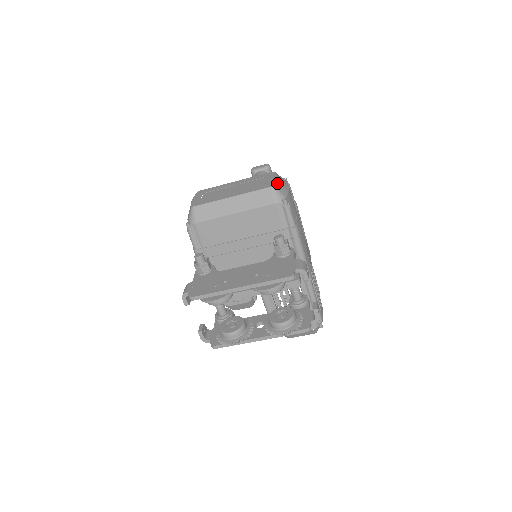
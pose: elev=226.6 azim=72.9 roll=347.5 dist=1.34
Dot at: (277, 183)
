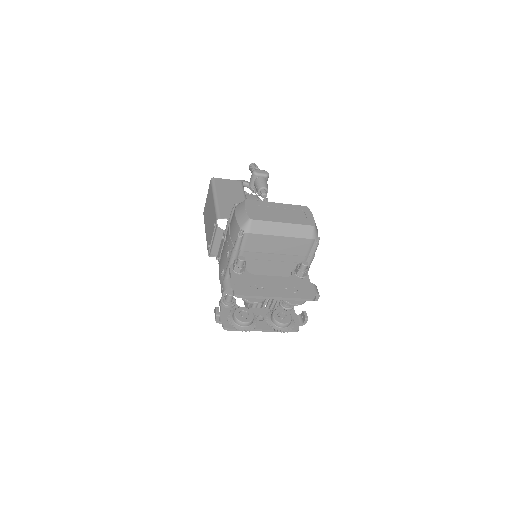
Dot at: occluded
